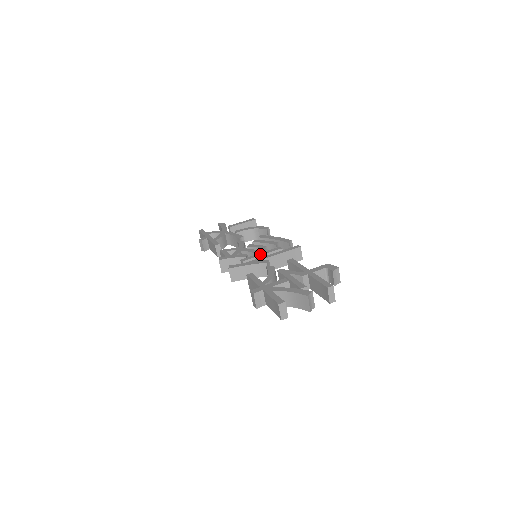
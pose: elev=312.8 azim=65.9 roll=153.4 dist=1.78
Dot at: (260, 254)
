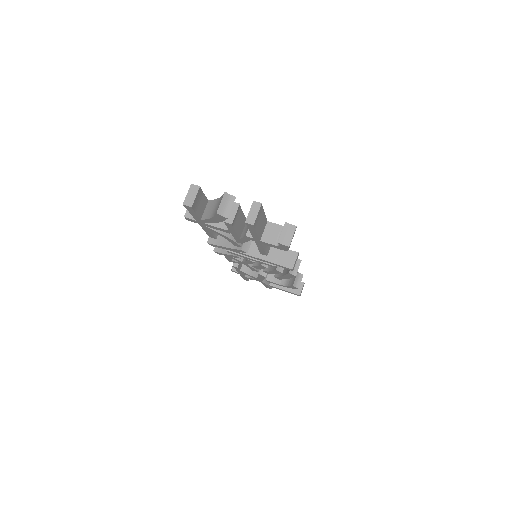
Dot at: occluded
